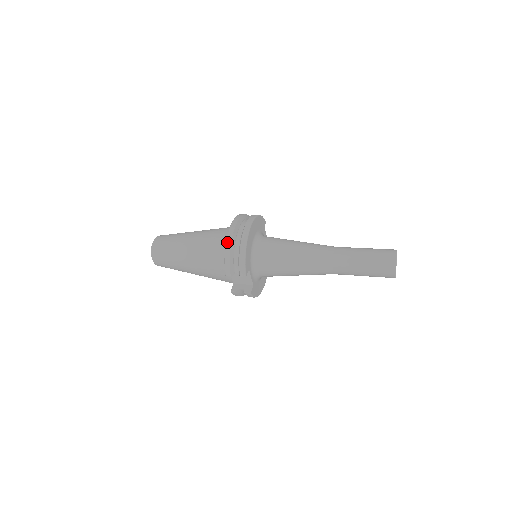
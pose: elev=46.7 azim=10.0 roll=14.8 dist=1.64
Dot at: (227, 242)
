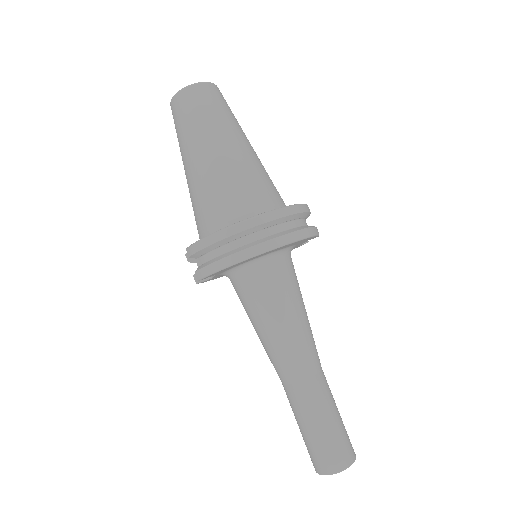
Dot at: (223, 231)
